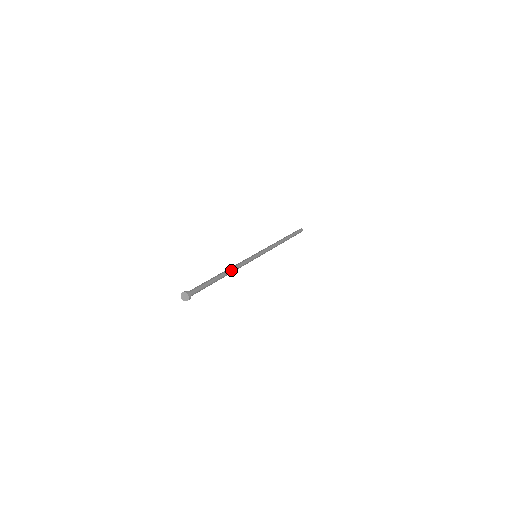
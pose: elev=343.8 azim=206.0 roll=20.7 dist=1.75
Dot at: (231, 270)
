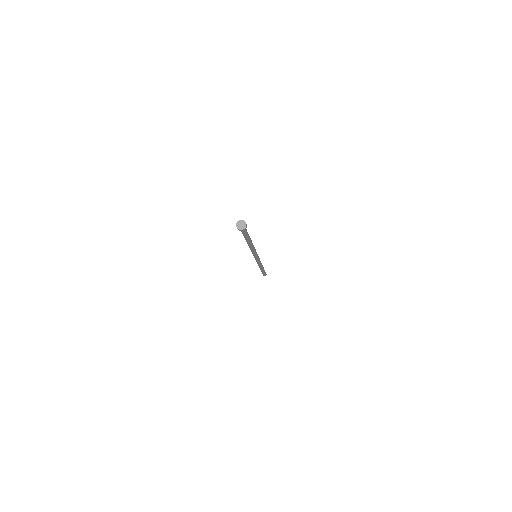
Dot at: occluded
